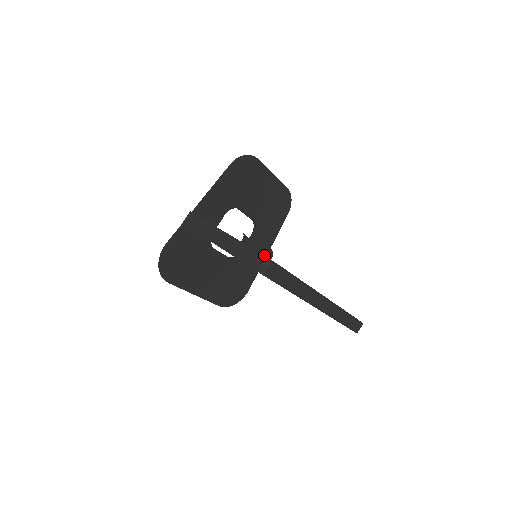
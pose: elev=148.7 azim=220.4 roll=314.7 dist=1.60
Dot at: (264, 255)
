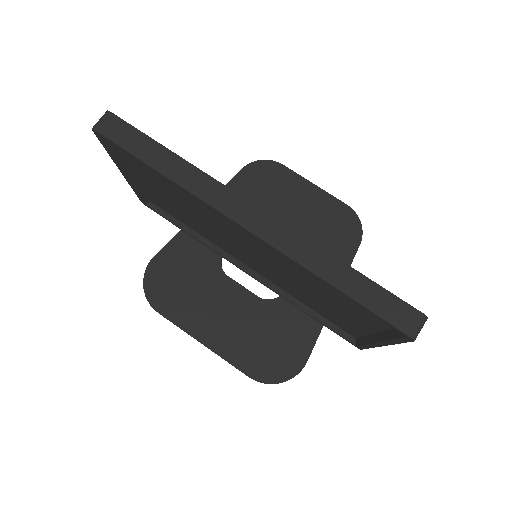
Dot at: occluded
